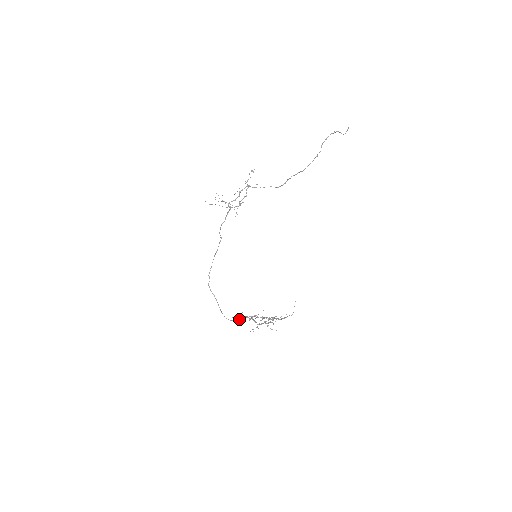
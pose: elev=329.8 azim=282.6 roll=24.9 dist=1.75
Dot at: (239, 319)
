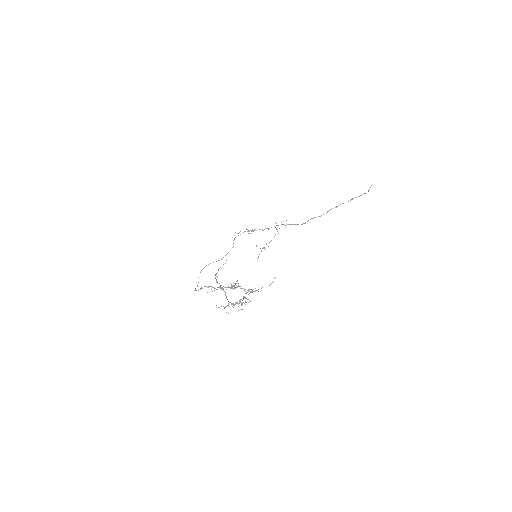
Dot at: (207, 287)
